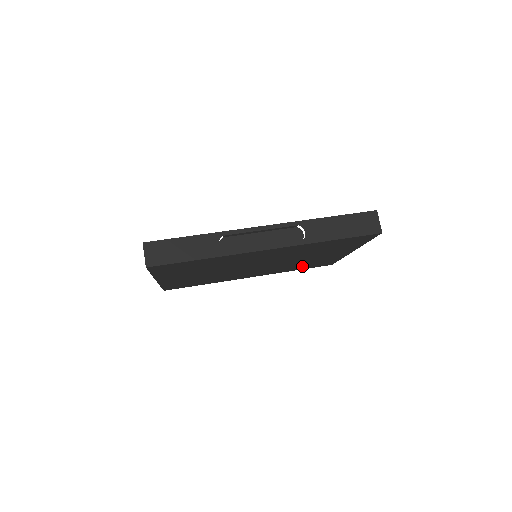
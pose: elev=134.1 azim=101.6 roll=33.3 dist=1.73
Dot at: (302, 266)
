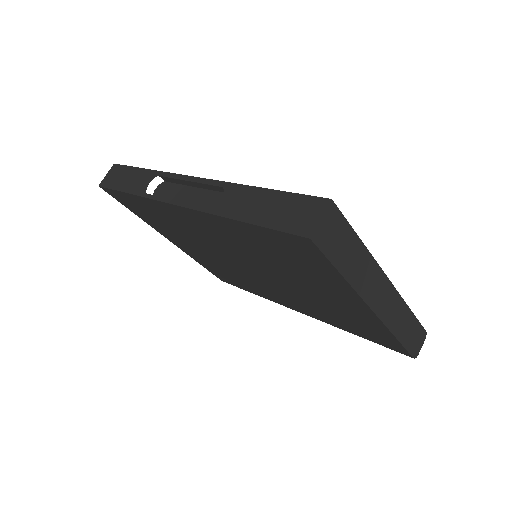
Dot at: (346, 323)
